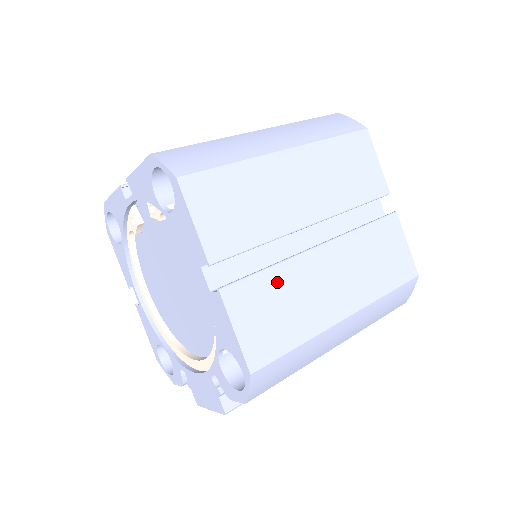
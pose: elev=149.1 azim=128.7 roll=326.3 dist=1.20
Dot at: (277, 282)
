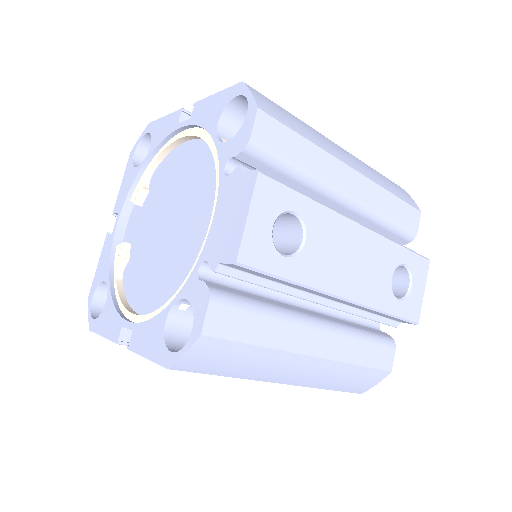
Dot at: occluded
